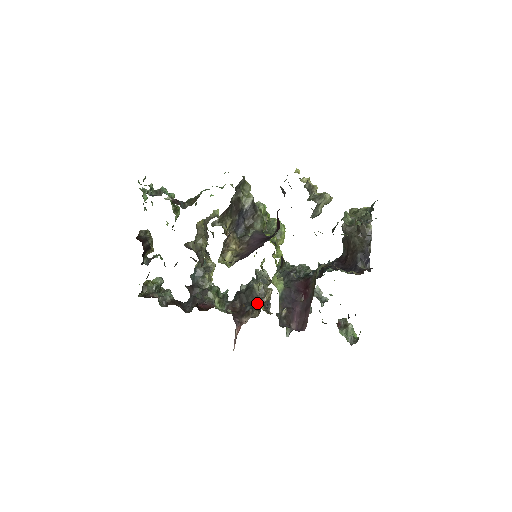
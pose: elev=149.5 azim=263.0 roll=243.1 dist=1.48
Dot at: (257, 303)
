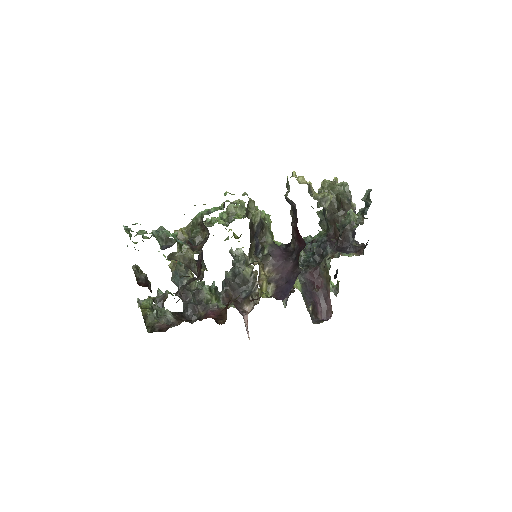
Dot at: (251, 287)
